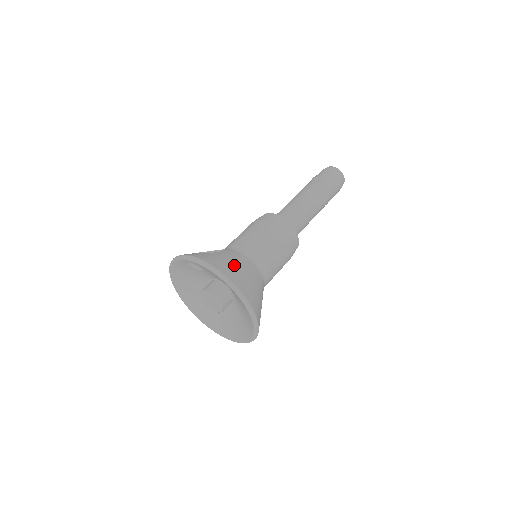
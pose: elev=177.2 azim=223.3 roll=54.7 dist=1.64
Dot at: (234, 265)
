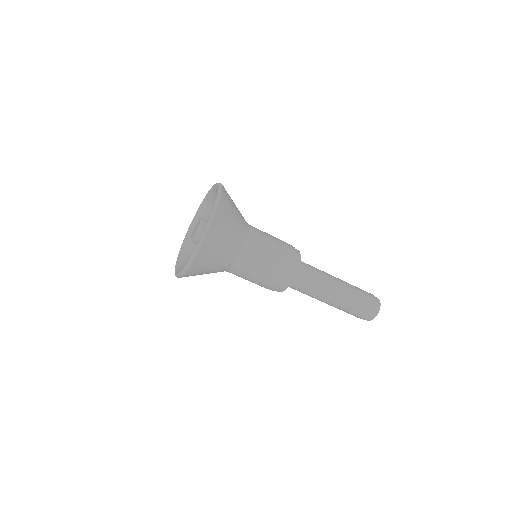
Dot at: occluded
